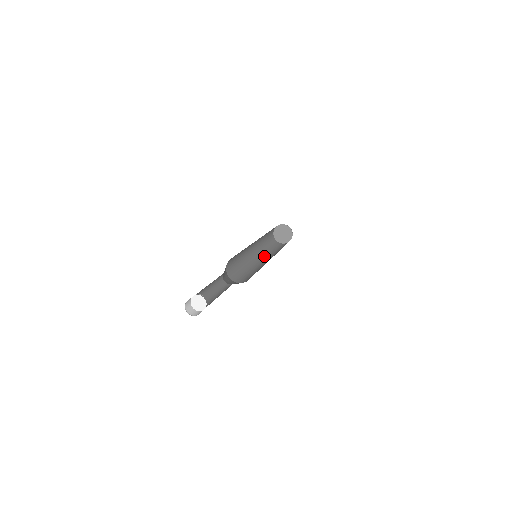
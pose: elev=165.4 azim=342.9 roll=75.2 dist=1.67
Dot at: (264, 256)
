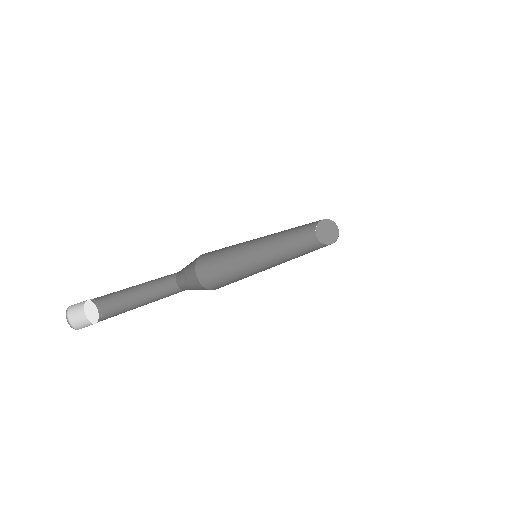
Dot at: (286, 259)
